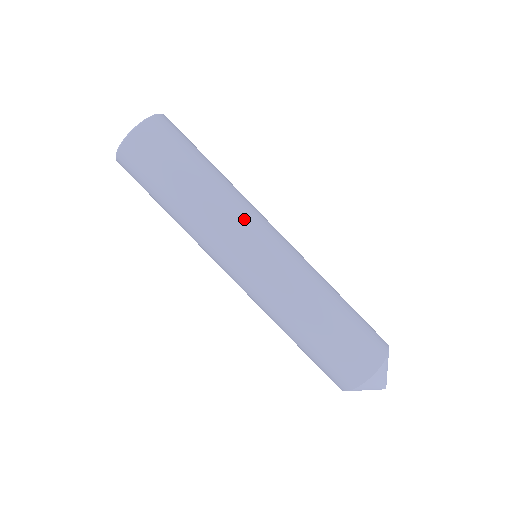
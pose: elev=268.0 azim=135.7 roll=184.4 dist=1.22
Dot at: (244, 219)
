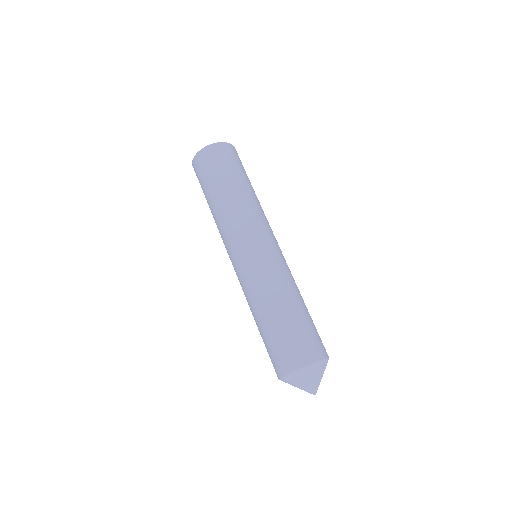
Dot at: (266, 222)
